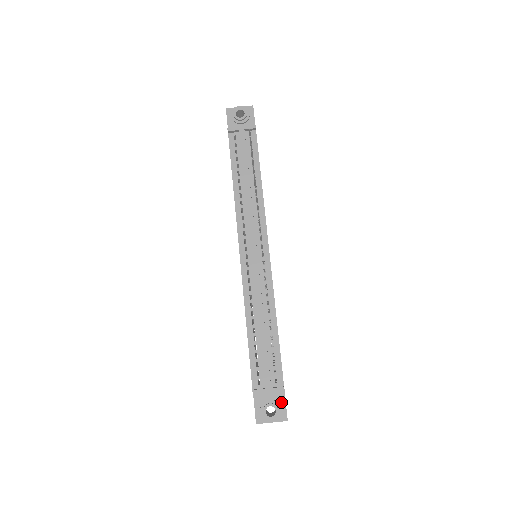
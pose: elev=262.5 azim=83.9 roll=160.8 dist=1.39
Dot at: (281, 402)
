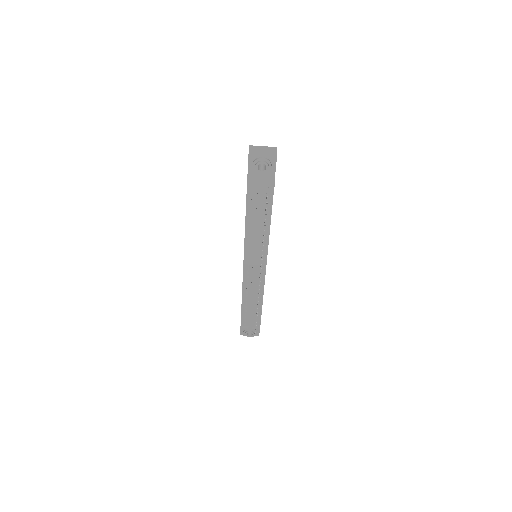
Dot at: occluded
